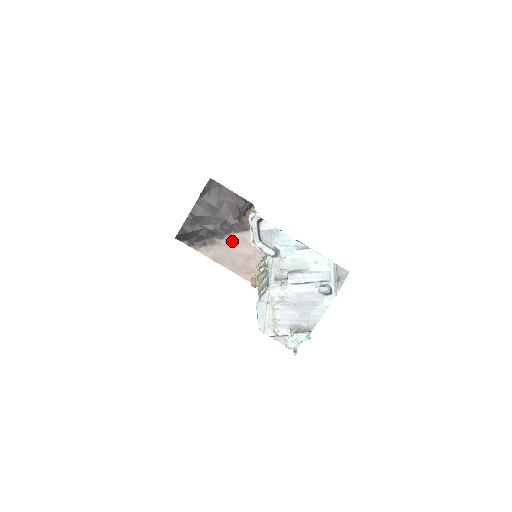
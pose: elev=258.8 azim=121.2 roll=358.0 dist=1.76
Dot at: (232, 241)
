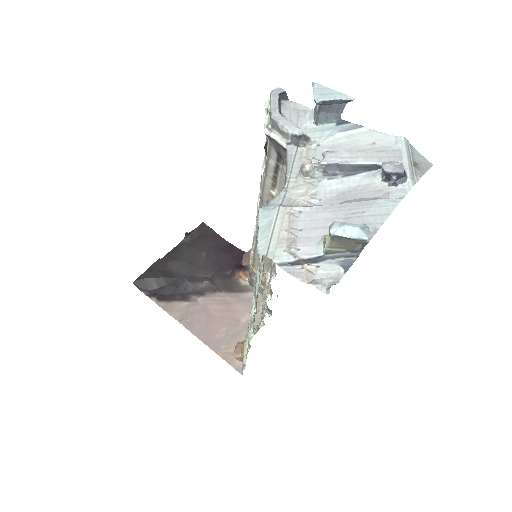
Dot at: (215, 300)
